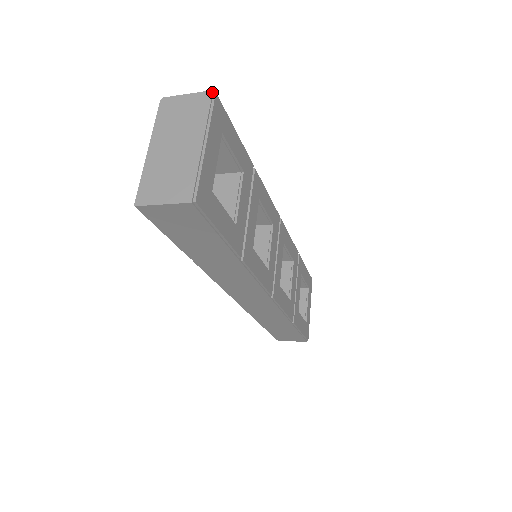
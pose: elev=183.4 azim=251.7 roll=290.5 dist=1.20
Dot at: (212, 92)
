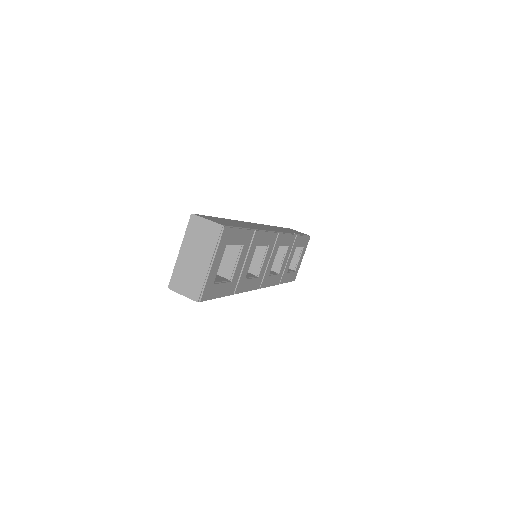
Dot at: (222, 227)
